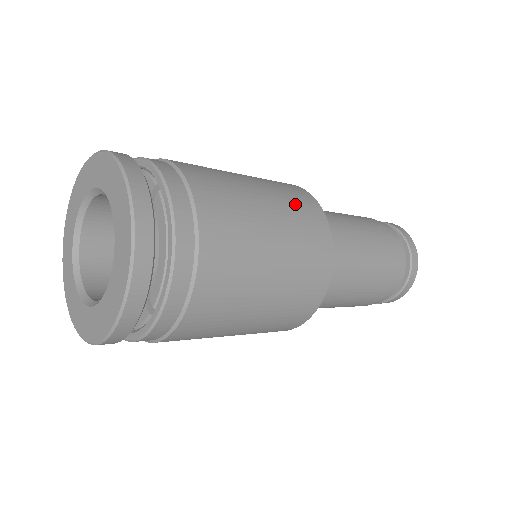
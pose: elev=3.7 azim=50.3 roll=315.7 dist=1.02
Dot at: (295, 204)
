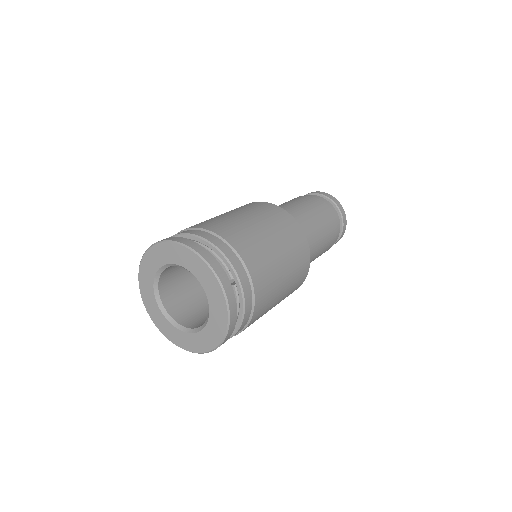
Dot at: (297, 254)
